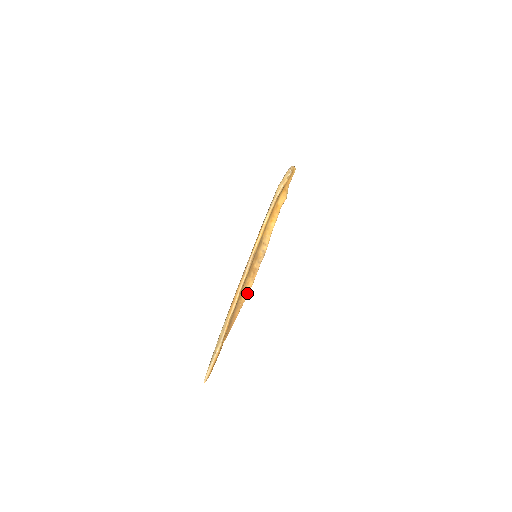
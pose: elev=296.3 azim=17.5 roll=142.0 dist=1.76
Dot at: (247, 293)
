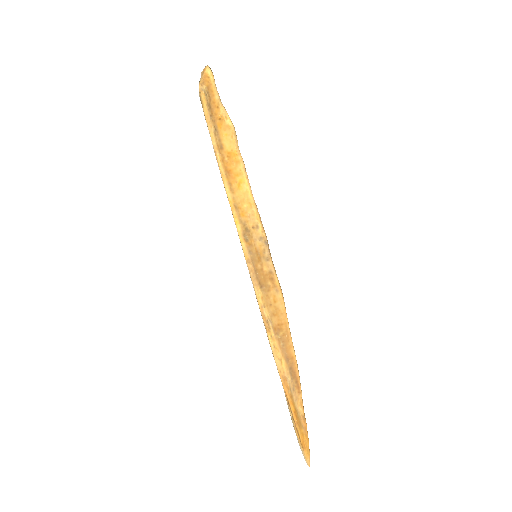
Dot at: (283, 314)
